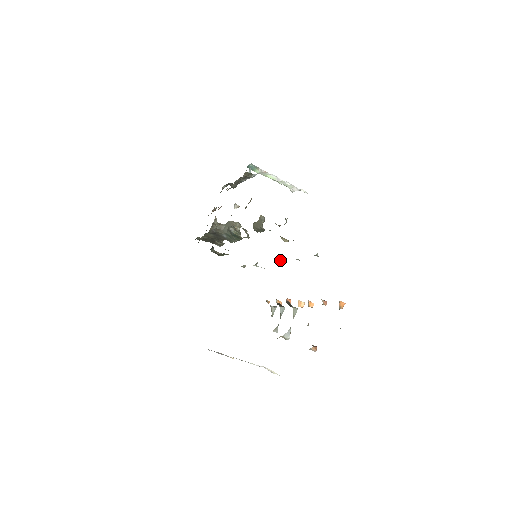
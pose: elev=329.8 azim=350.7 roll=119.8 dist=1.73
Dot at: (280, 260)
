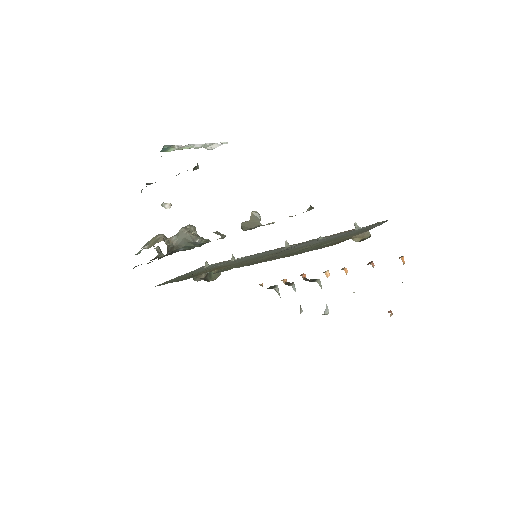
Dot at: (286, 245)
